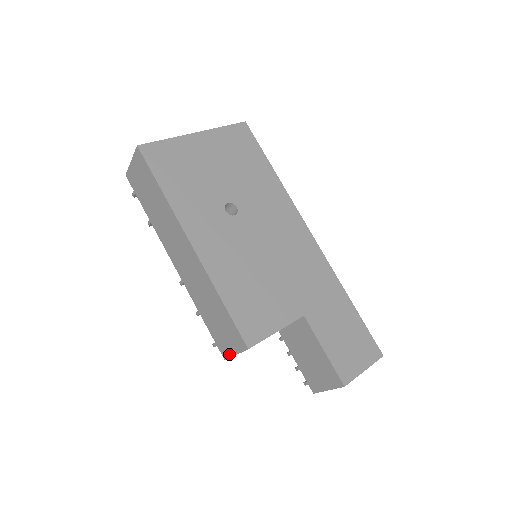
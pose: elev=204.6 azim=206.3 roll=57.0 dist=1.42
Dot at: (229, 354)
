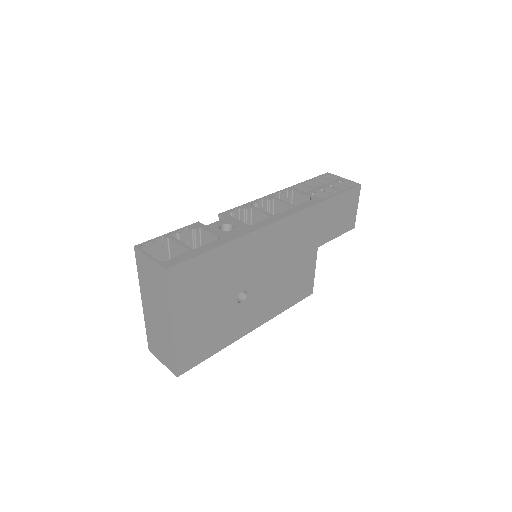
Dot at: occluded
